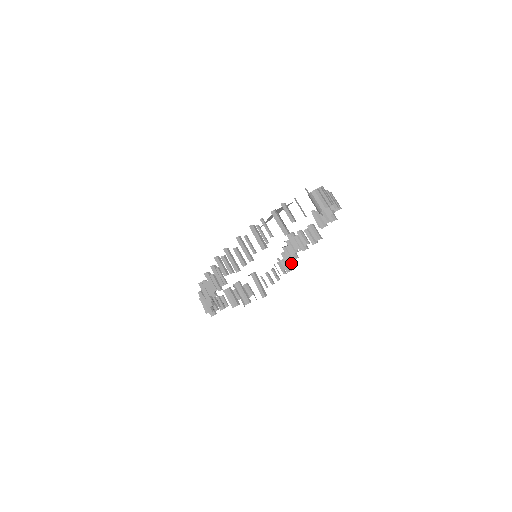
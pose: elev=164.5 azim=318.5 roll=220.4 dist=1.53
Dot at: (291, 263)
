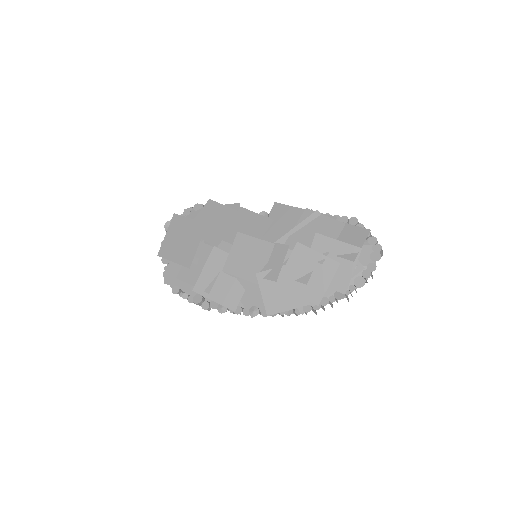
Dot at: occluded
